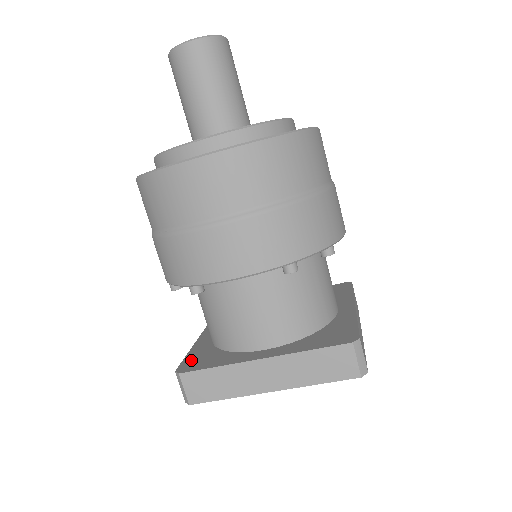
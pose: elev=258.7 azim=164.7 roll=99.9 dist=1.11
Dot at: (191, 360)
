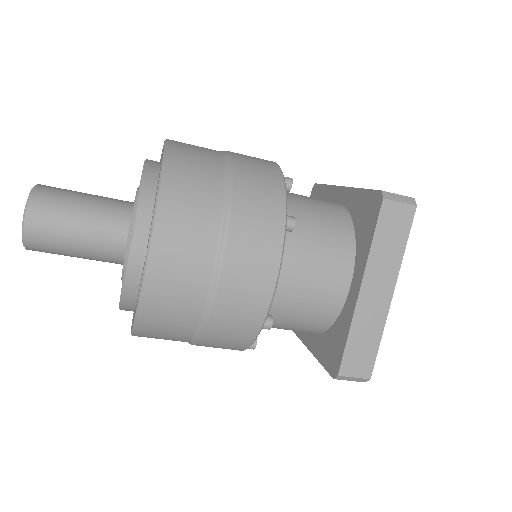
Dot at: occluded
